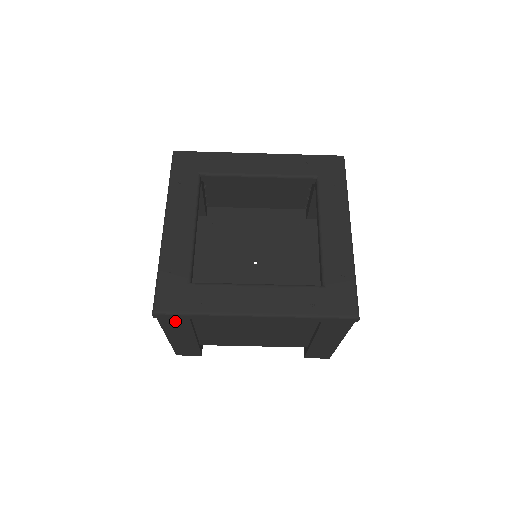
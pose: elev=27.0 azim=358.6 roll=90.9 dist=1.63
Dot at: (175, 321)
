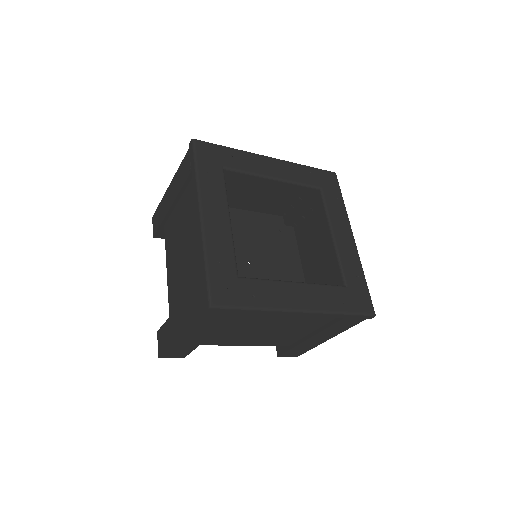
Dot at: (217, 316)
